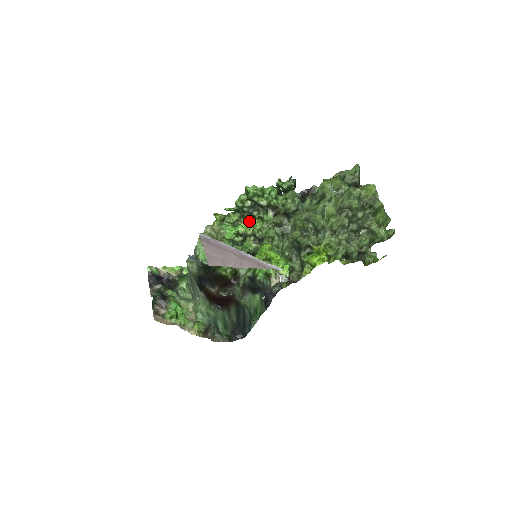
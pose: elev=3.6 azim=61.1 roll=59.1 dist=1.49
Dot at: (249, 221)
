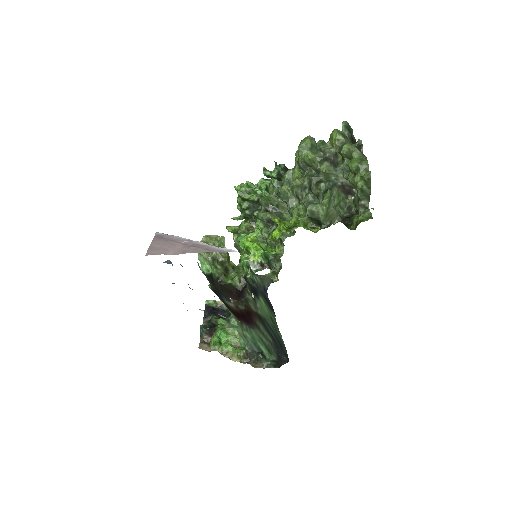
Dot at: occluded
